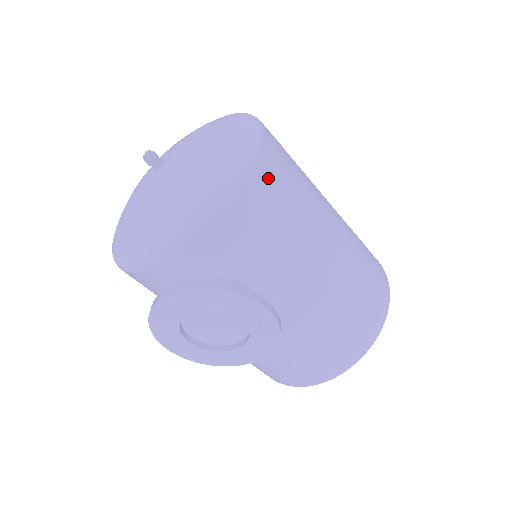
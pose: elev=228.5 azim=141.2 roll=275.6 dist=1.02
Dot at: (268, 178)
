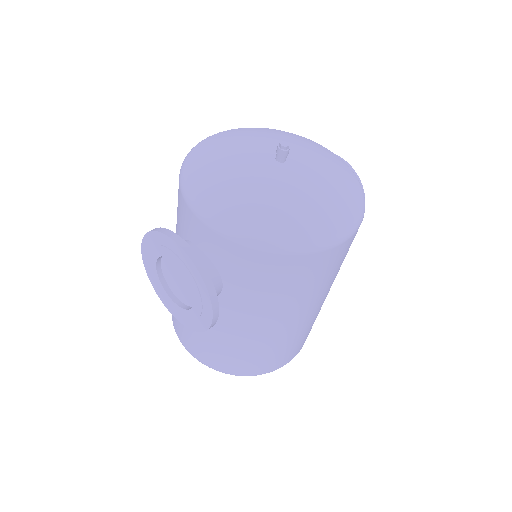
Dot at: (313, 265)
